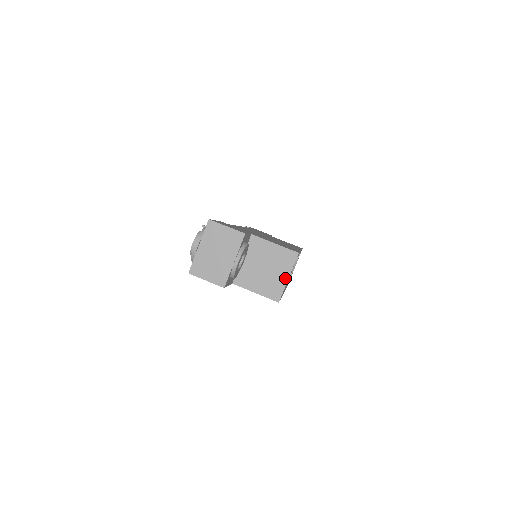
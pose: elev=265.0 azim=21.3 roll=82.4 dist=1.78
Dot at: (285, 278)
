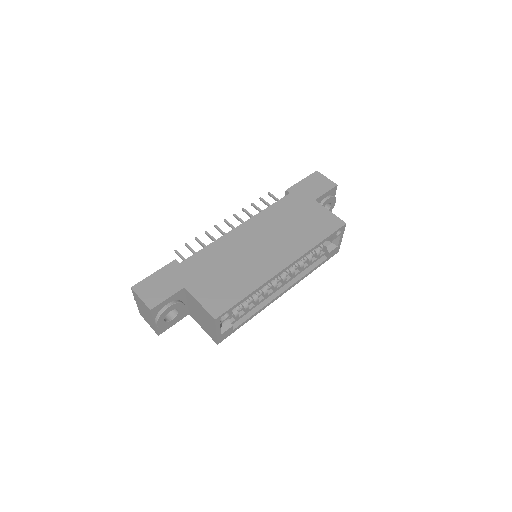
Dot at: (214, 331)
